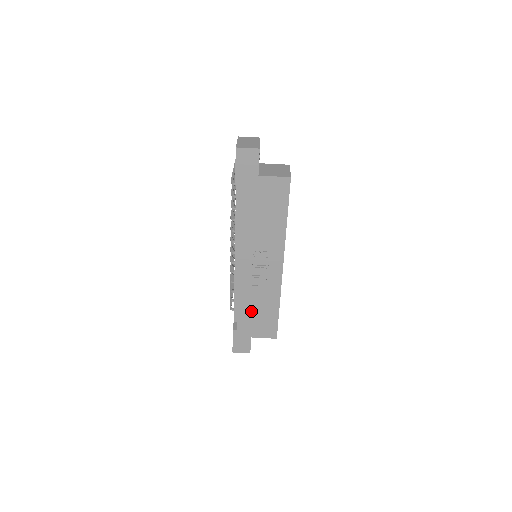
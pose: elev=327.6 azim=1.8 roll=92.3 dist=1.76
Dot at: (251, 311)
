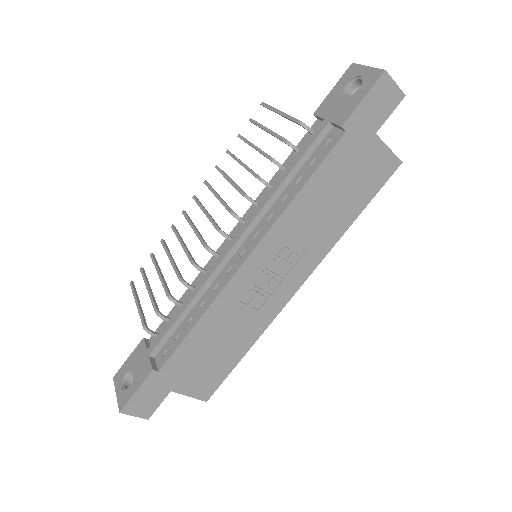
Dot at: (205, 345)
